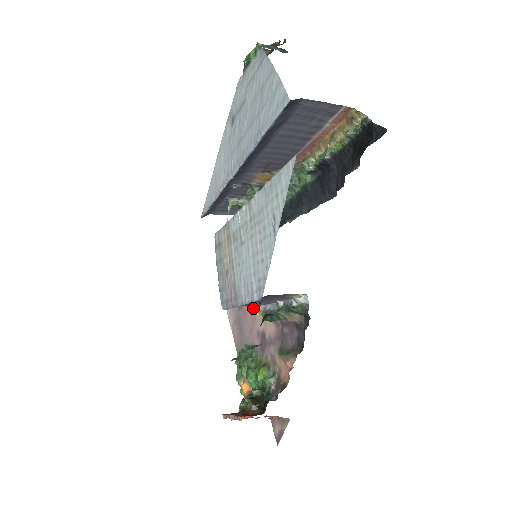
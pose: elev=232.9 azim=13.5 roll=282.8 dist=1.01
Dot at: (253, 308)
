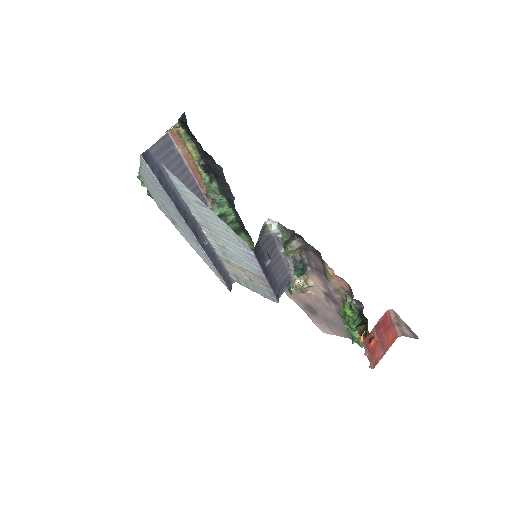
Dot at: (311, 295)
